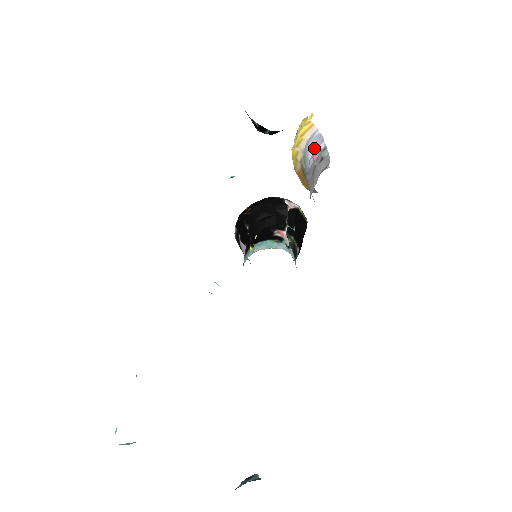
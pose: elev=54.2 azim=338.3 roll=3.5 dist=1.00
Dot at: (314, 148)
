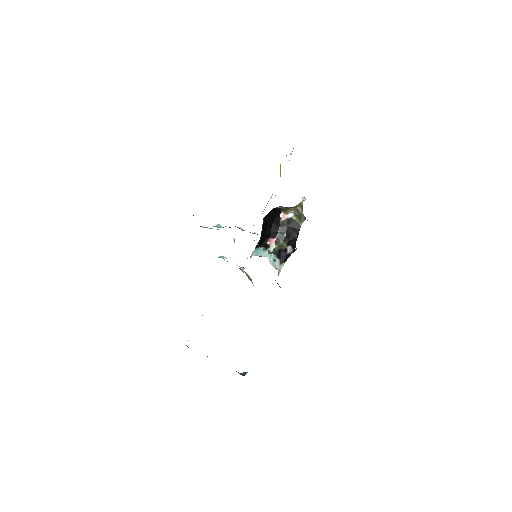
Dot at: occluded
